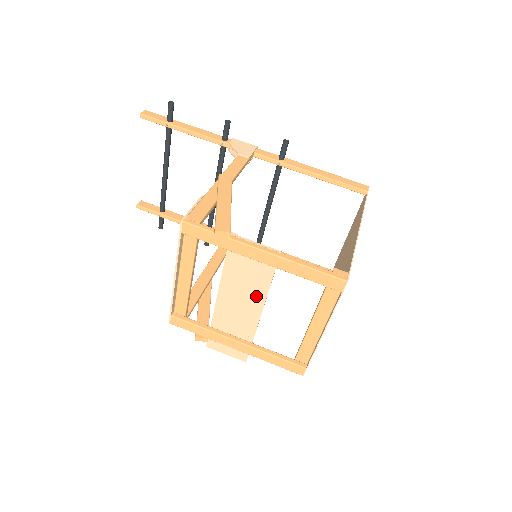
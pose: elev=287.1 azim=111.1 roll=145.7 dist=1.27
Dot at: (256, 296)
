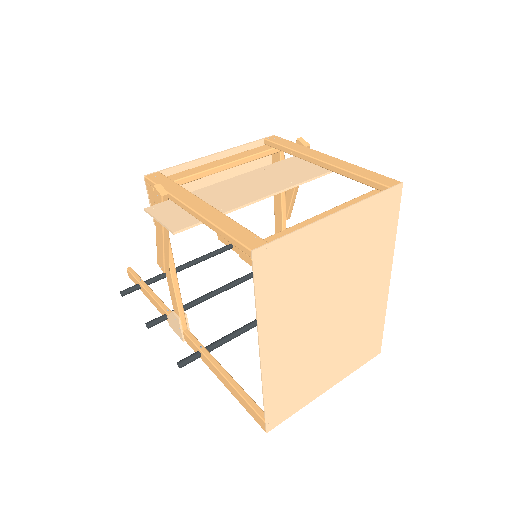
Dot at: (280, 184)
